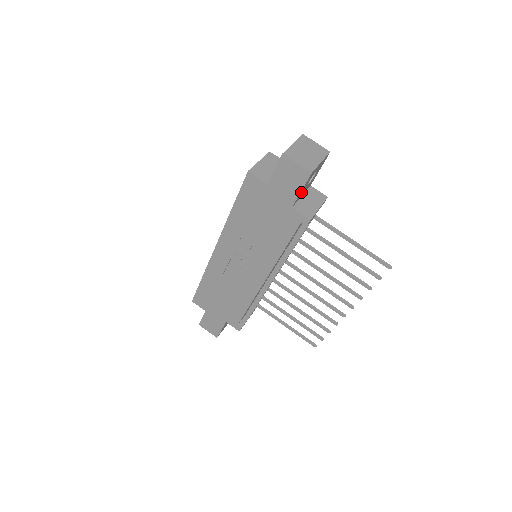
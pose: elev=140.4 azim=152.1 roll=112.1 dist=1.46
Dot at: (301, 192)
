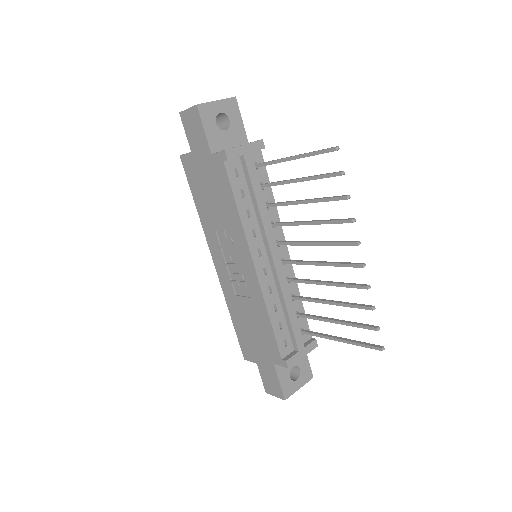
Dot at: (211, 135)
